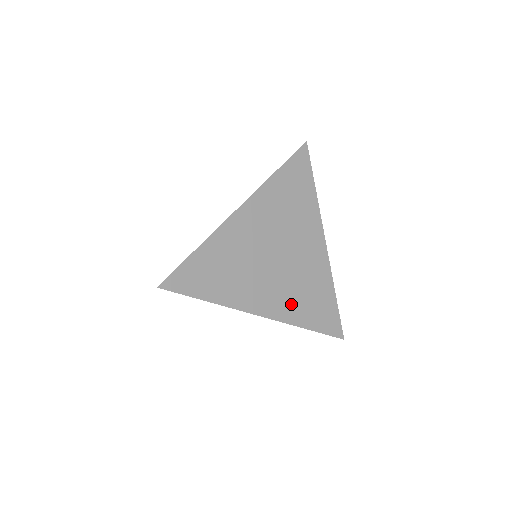
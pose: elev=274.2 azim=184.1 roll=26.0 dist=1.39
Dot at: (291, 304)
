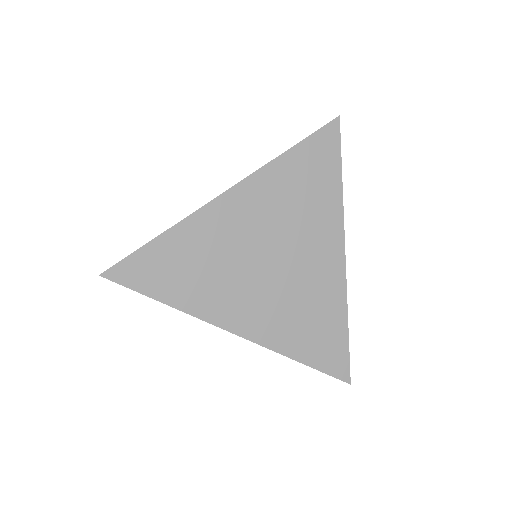
Dot at: (281, 326)
